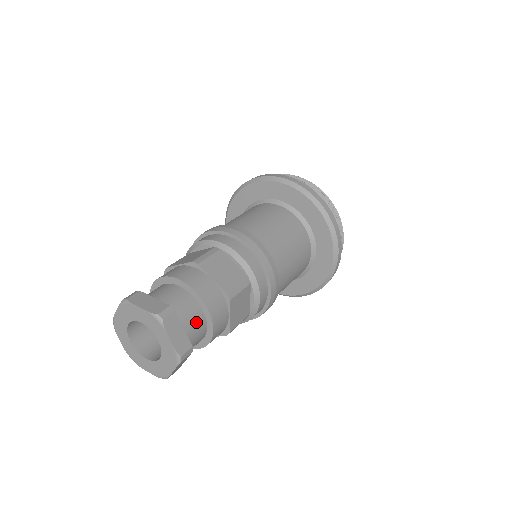
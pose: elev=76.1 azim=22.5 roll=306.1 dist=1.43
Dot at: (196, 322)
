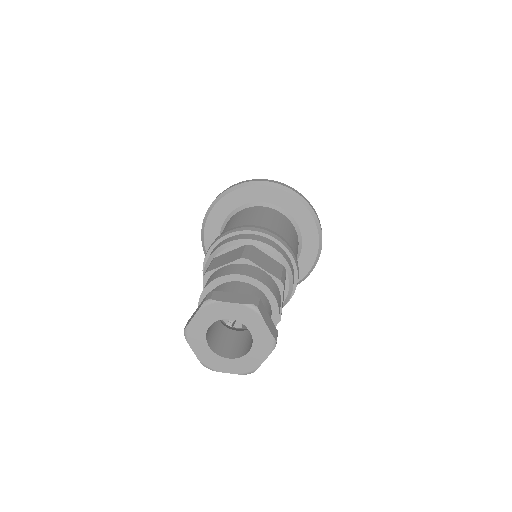
Dot at: (242, 289)
